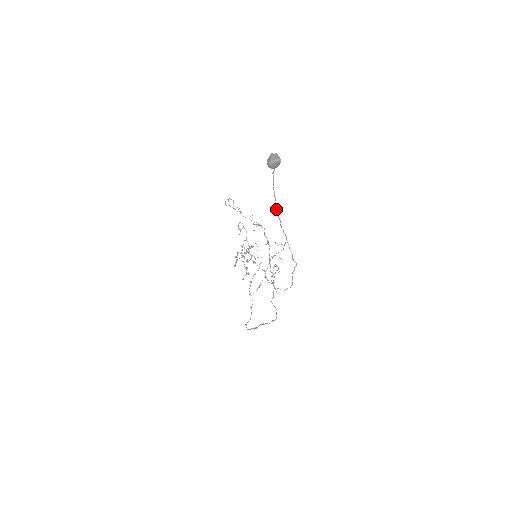
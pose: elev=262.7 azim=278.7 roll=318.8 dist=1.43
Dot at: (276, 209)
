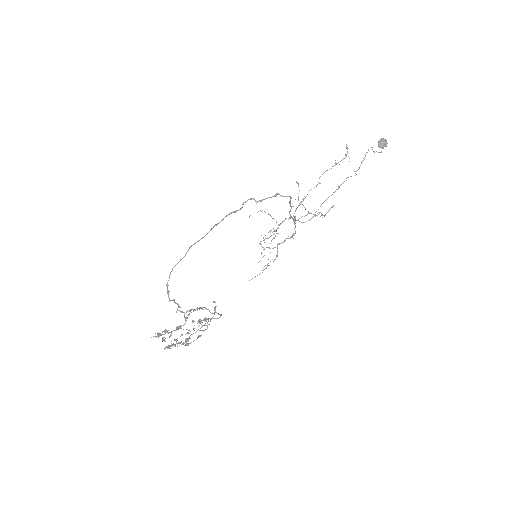
Dot at: occluded
